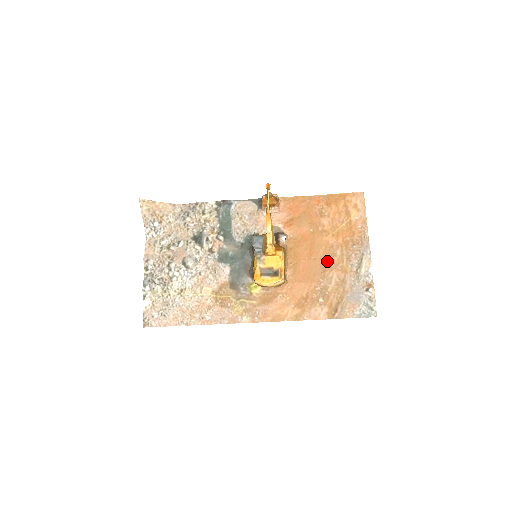
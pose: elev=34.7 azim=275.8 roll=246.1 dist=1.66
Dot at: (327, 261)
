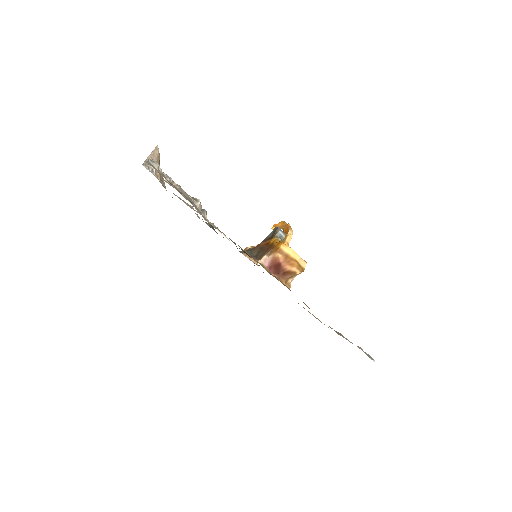
Dot at: occluded
